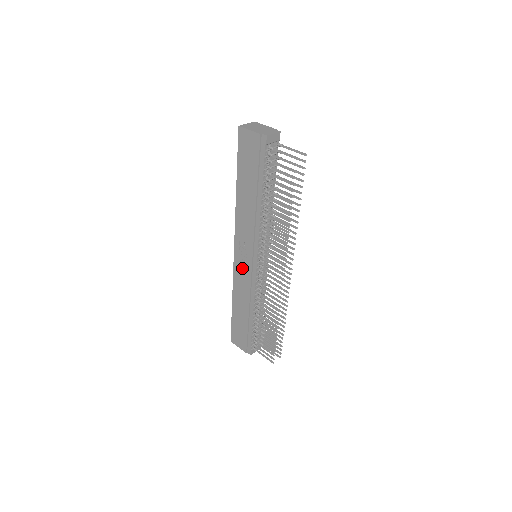
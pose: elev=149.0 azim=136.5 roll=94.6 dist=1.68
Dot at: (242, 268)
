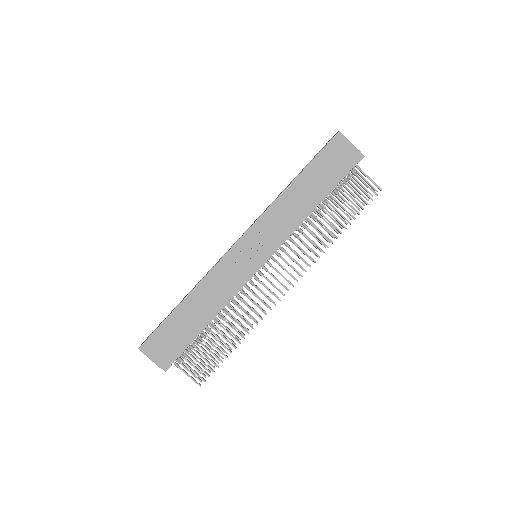
Dot at: (237, 262)
